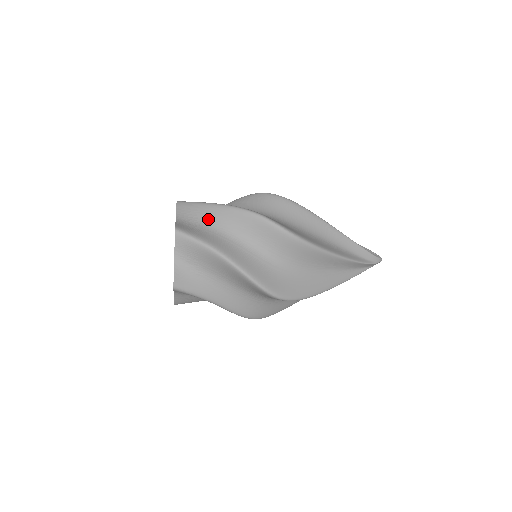
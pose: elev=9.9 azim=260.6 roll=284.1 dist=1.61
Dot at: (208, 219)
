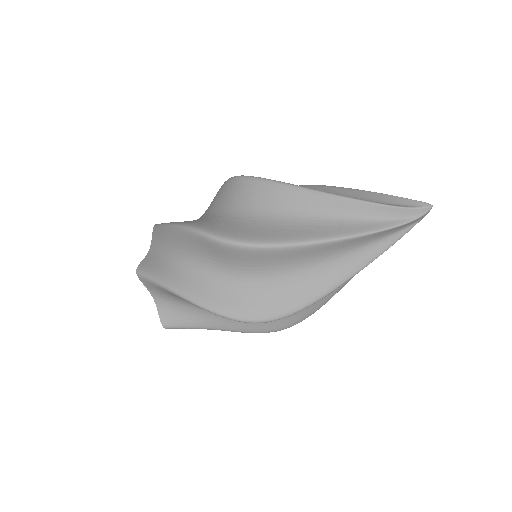
Dot at: (167, 245)
